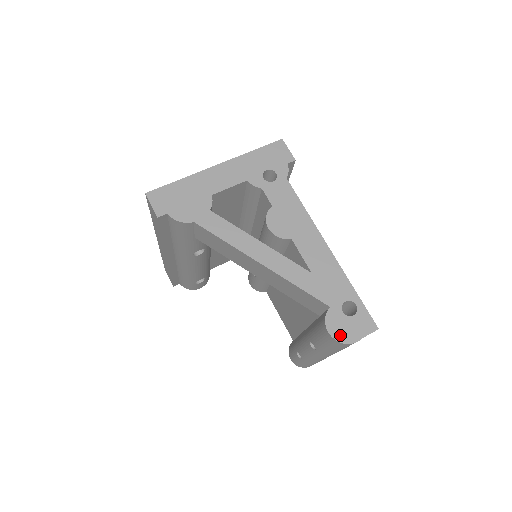
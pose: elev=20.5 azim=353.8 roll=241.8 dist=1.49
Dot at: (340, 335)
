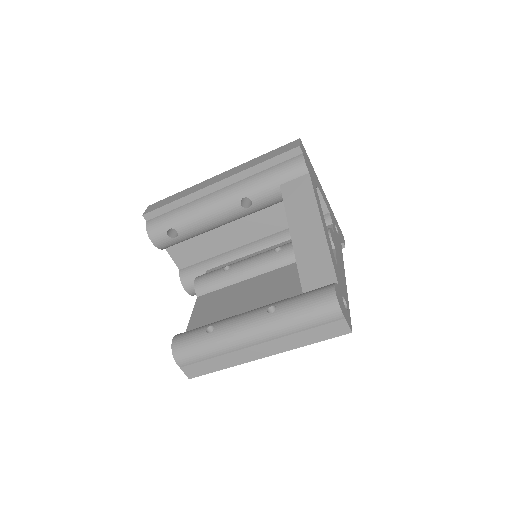
Dot at: (339, 298)
